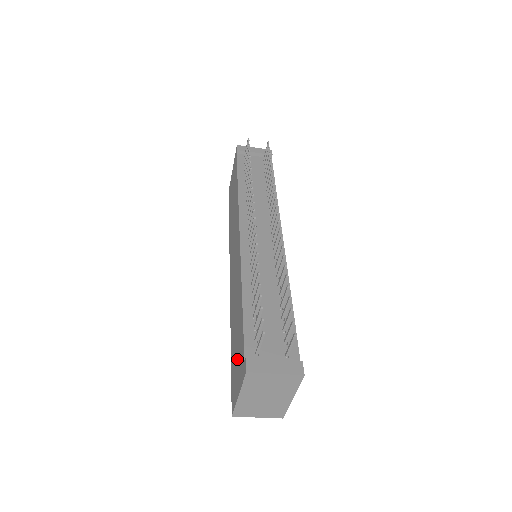
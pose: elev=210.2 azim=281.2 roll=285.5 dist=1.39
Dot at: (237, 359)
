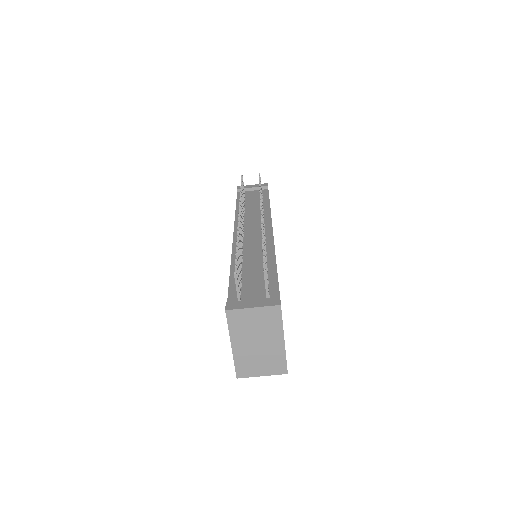
Dot at: occluded
